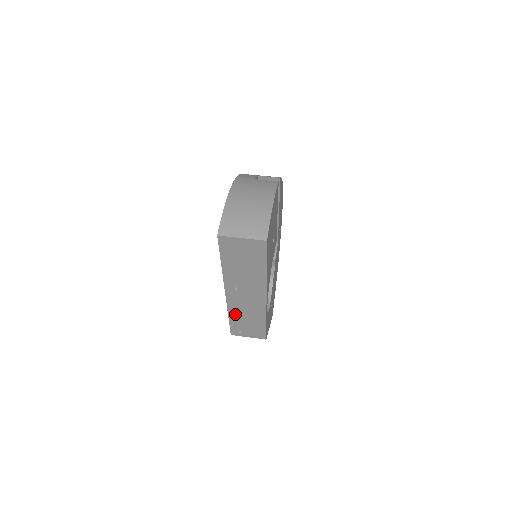
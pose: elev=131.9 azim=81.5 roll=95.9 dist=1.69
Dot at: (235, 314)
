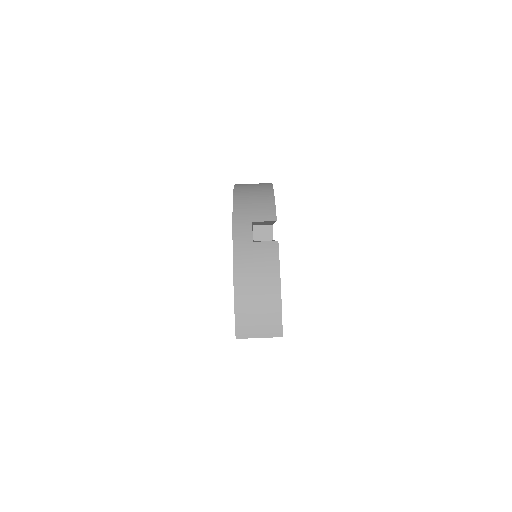
Dot at: occluded
